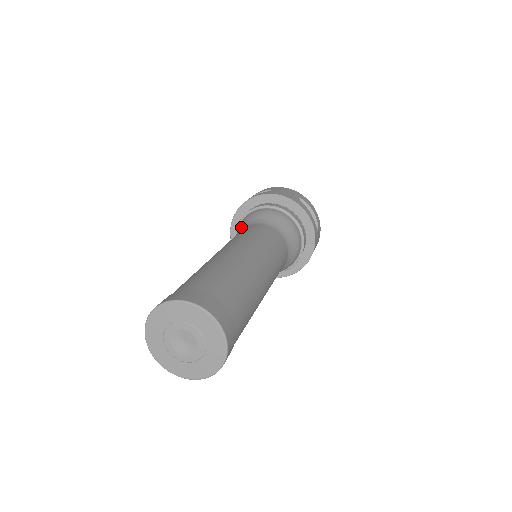
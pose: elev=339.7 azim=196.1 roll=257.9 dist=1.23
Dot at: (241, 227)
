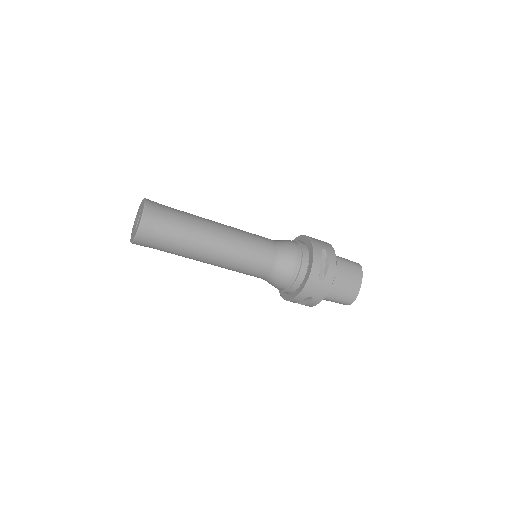
Dot at: occluded
